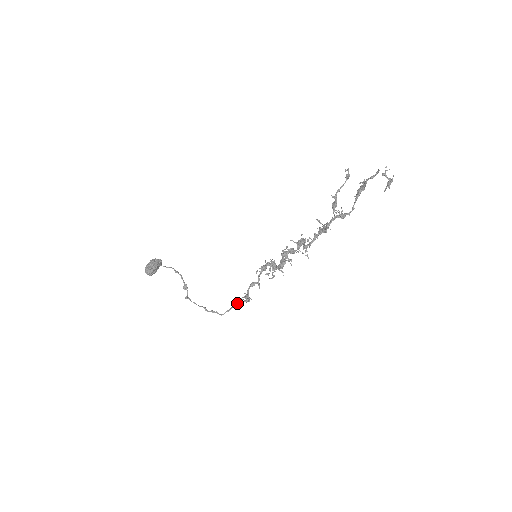
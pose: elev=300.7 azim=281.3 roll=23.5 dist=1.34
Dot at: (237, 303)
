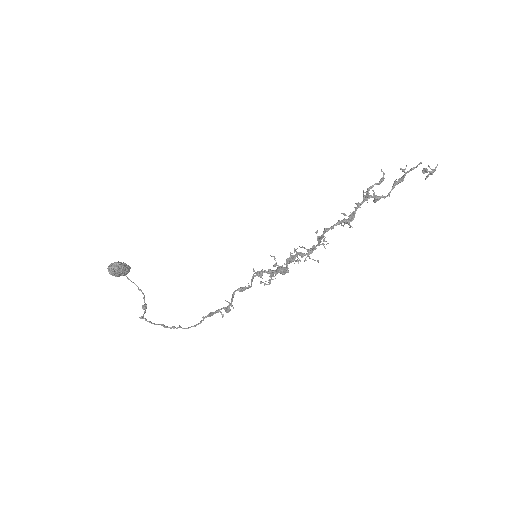
Dot at: (212, 312)
